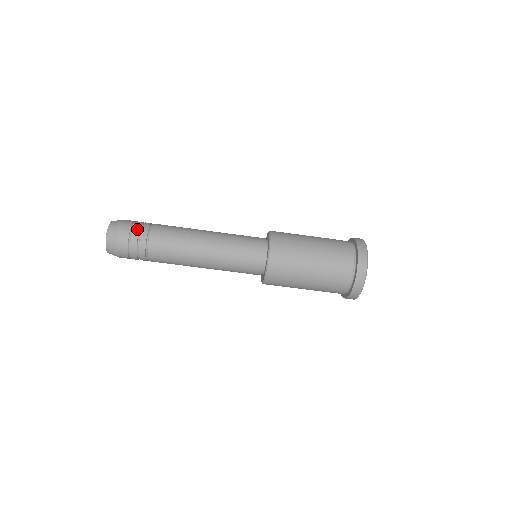
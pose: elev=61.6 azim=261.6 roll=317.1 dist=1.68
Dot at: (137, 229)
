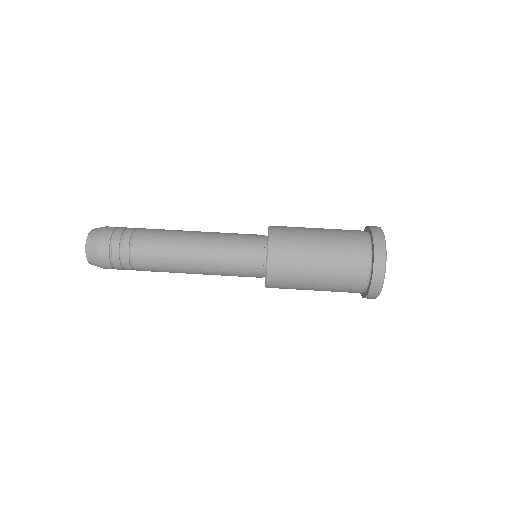
Dot at: (123, 228)
